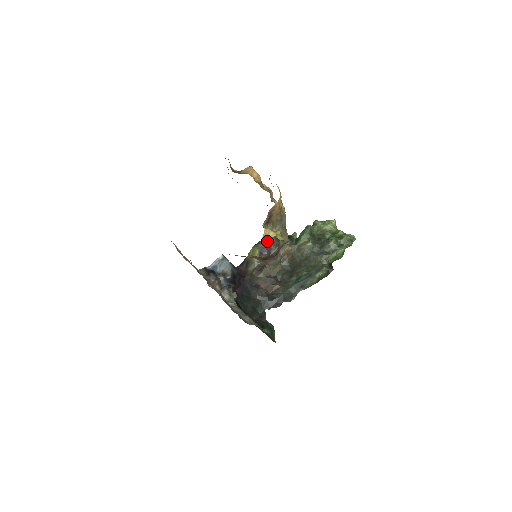
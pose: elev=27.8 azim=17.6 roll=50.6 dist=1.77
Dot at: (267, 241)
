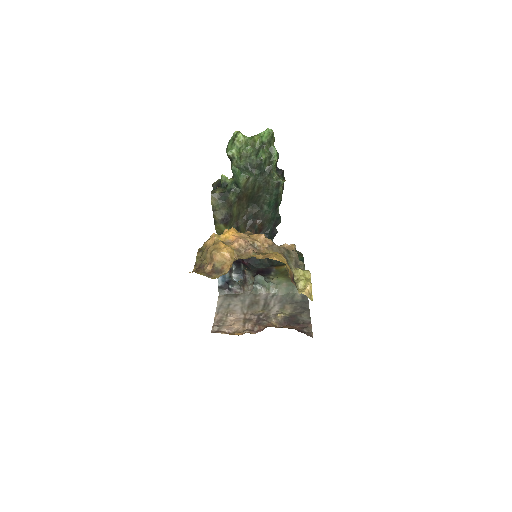
Dot at: (219, 212)
